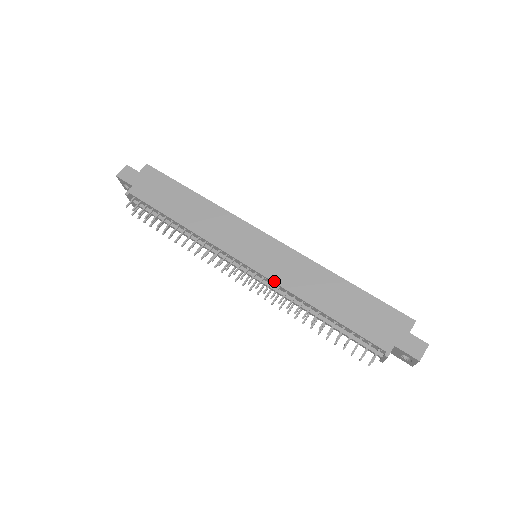
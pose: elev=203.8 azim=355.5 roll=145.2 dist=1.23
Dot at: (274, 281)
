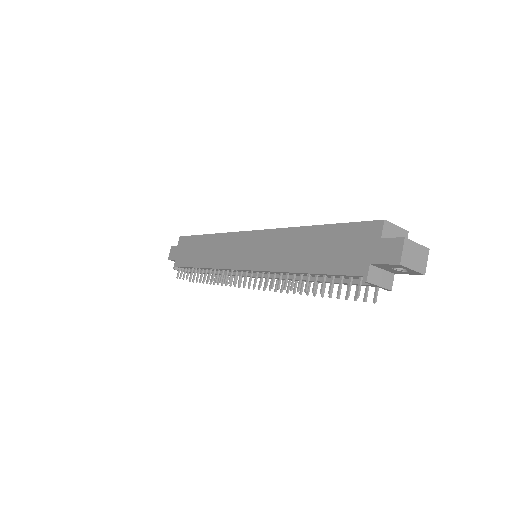
Dot at: (261, 270)
